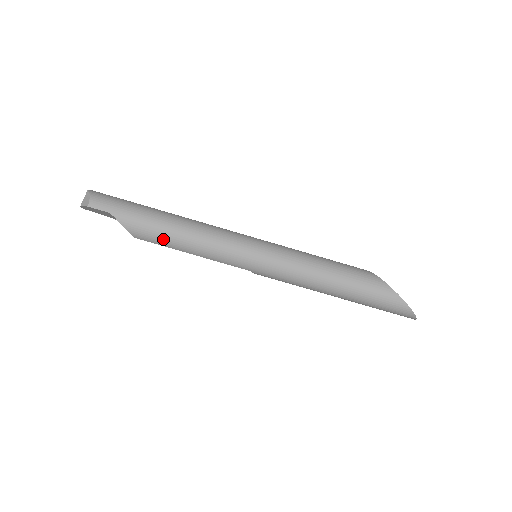
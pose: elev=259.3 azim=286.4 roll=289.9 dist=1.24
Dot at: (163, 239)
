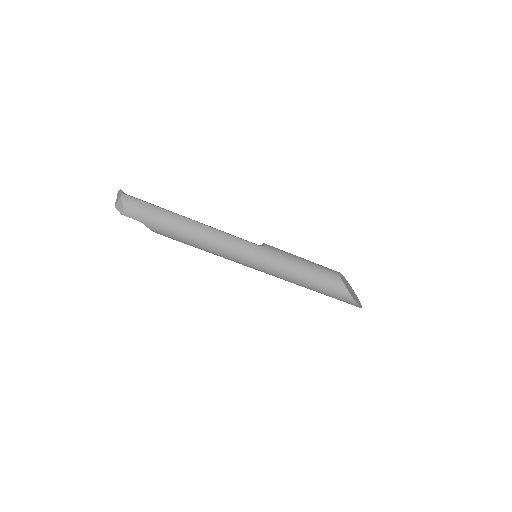
Dot at: (183, 242)
